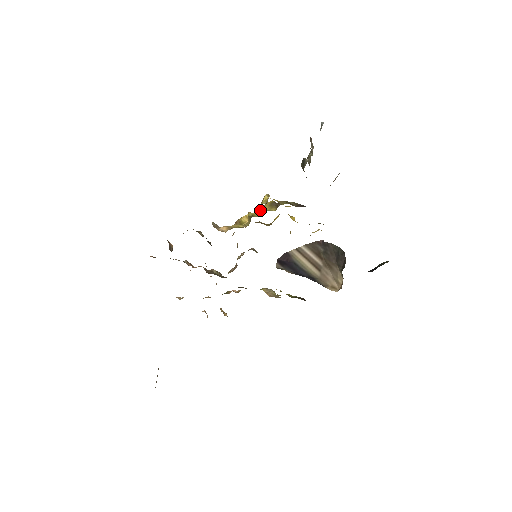
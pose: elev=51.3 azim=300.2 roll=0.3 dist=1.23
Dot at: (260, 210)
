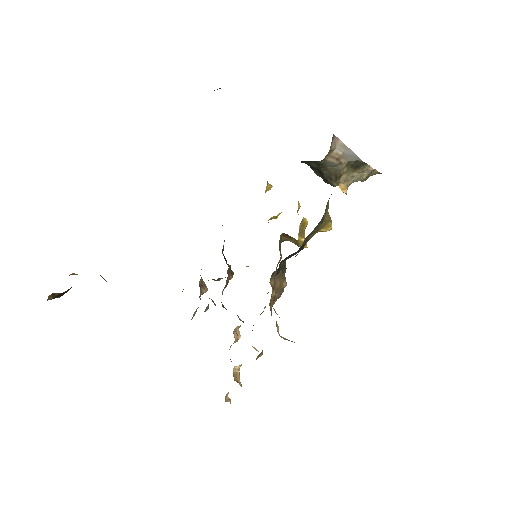
Dot at: occluded
